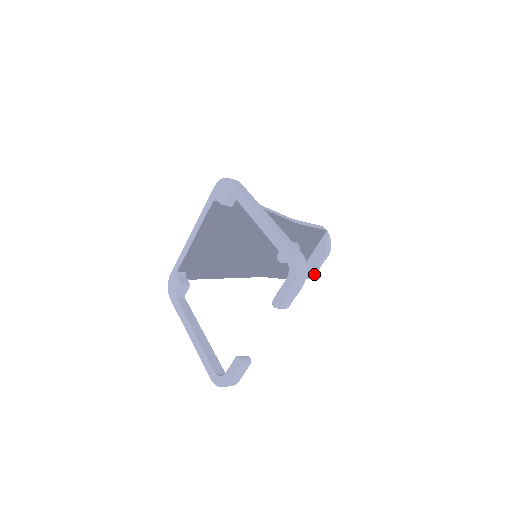
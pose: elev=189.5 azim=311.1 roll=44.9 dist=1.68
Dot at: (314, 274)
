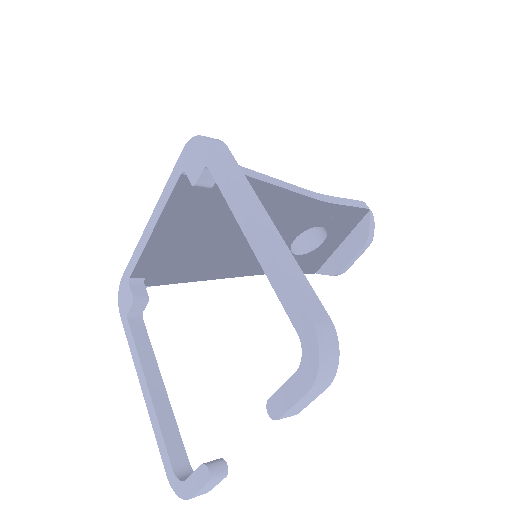
Dot at: (345, 270)
